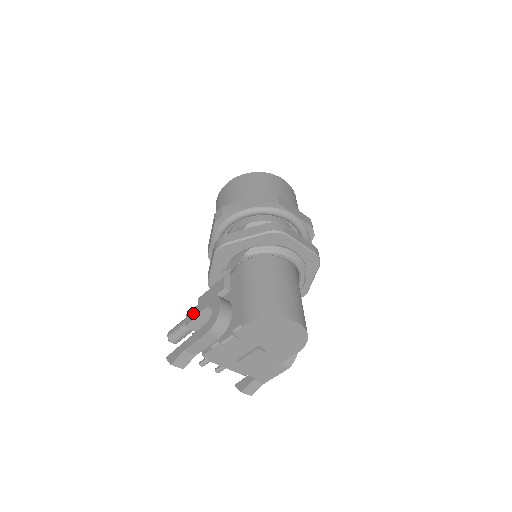
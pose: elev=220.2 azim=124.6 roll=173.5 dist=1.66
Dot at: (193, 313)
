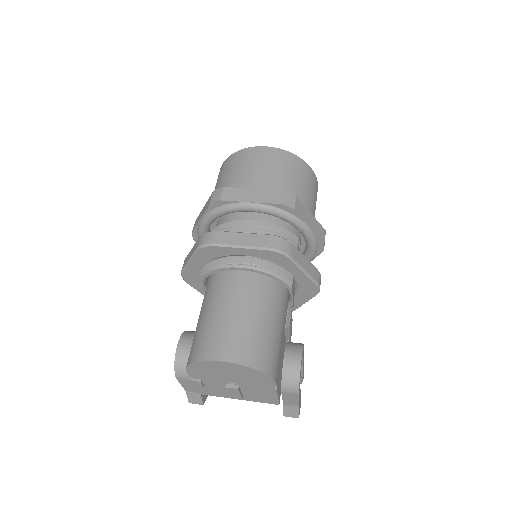
Dot at: occluded
